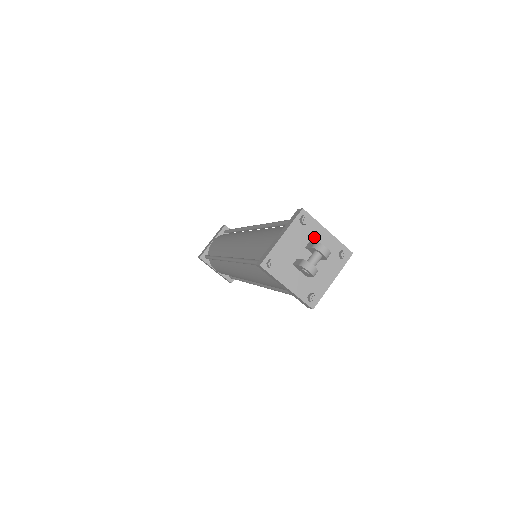
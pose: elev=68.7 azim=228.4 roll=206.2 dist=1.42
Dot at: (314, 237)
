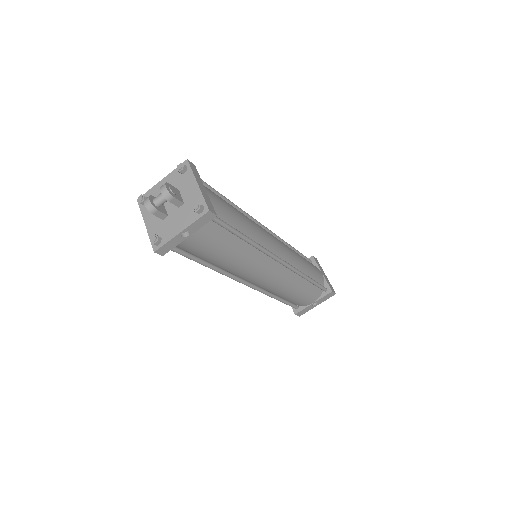
Dot at: (184, 186)
